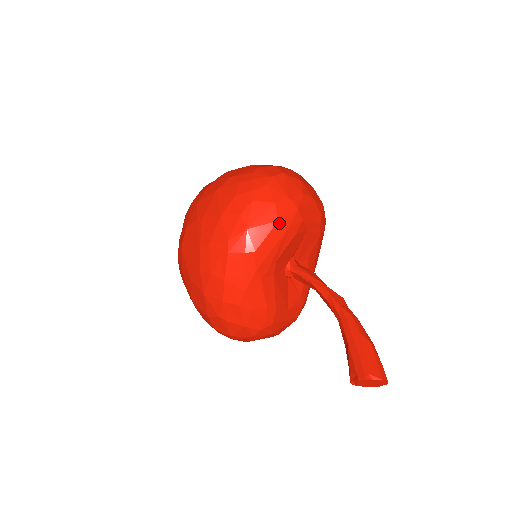
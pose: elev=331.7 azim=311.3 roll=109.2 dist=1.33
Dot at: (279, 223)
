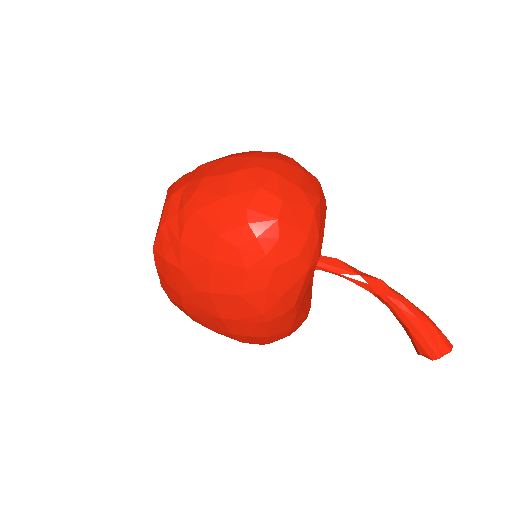
Dot at: (310, 269)
